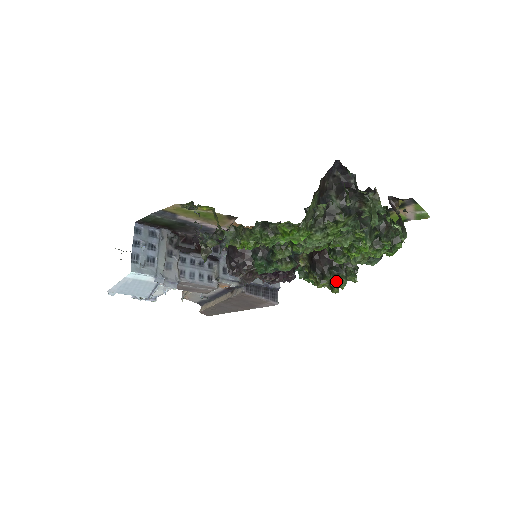
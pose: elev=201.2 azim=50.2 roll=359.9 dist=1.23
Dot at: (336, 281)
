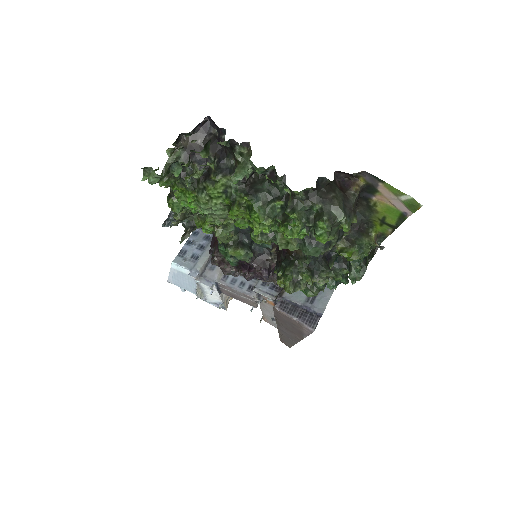
Dot at: (284, 276)
